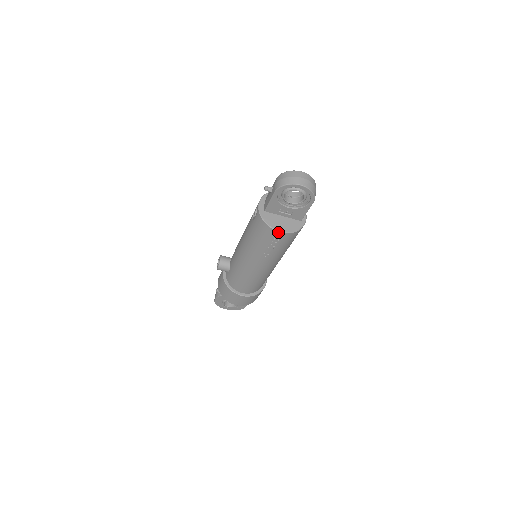
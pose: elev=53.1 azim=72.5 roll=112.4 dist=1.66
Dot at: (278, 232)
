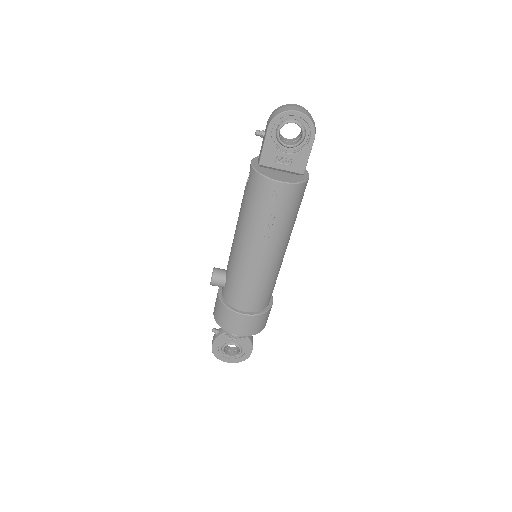
Dot at: (278, 183)
